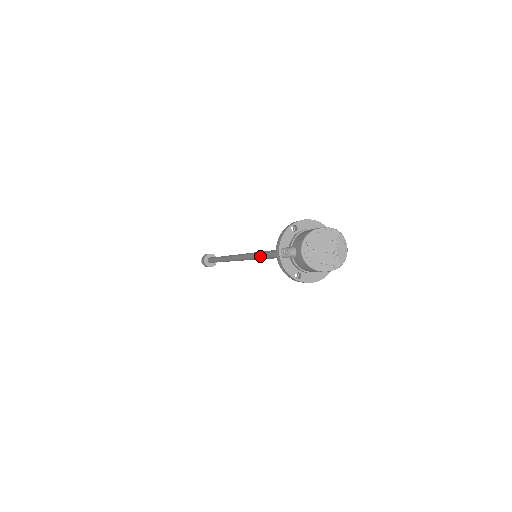
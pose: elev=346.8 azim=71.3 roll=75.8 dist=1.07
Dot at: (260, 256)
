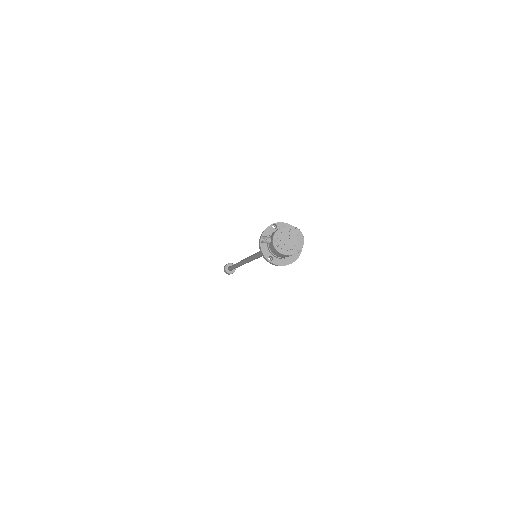
Dot at: (257, 254)
